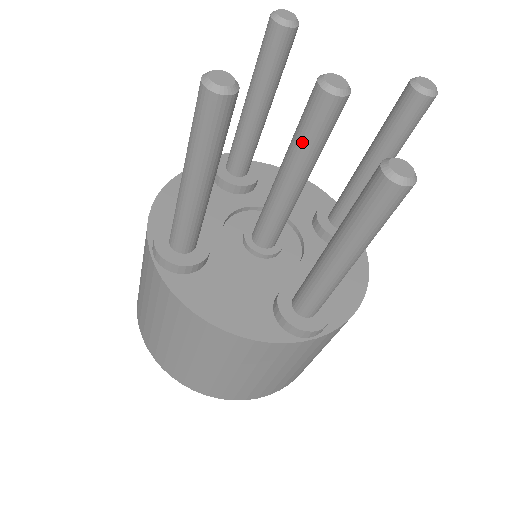
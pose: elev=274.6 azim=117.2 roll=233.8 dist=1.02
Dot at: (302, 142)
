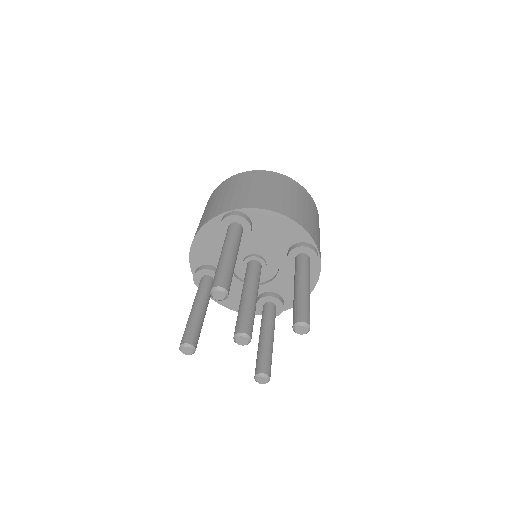
Dot at: occluded
